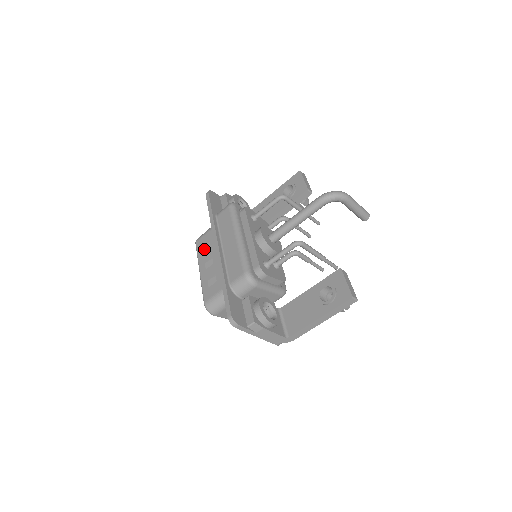
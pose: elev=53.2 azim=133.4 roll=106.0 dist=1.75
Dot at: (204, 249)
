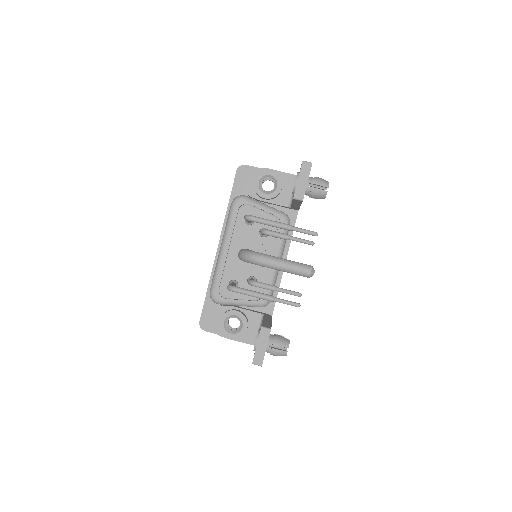
Dot at: occluded
